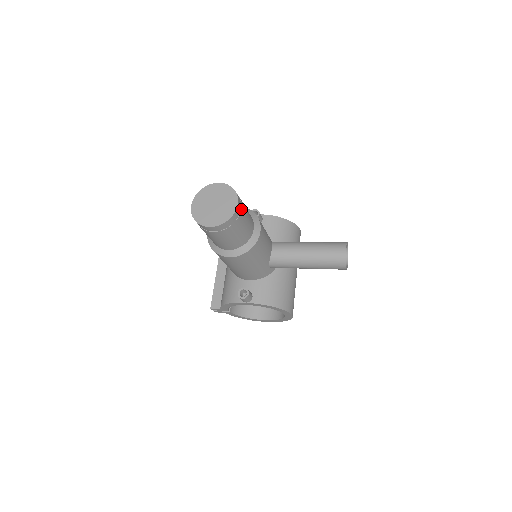
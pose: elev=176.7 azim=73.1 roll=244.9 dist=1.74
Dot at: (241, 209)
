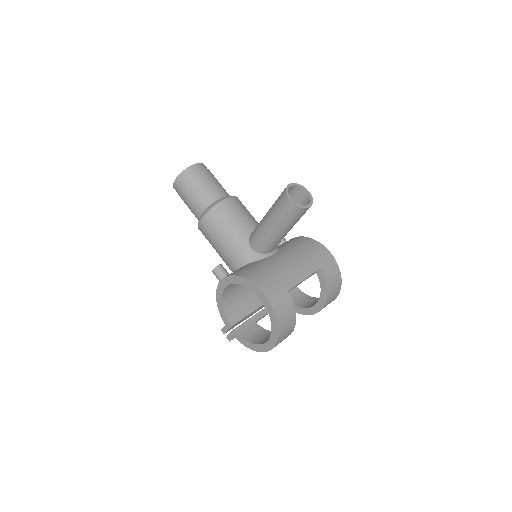
Dot at: (200, 170)
